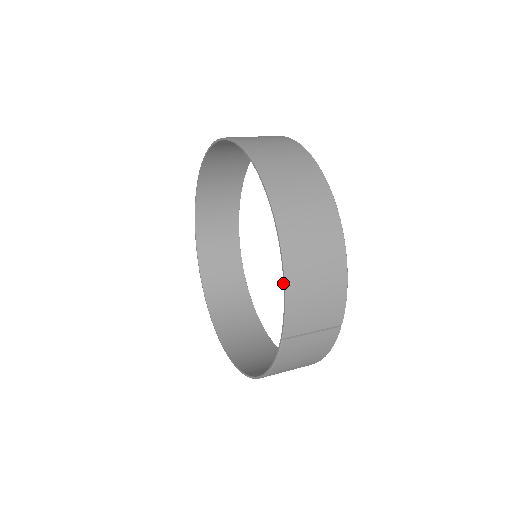
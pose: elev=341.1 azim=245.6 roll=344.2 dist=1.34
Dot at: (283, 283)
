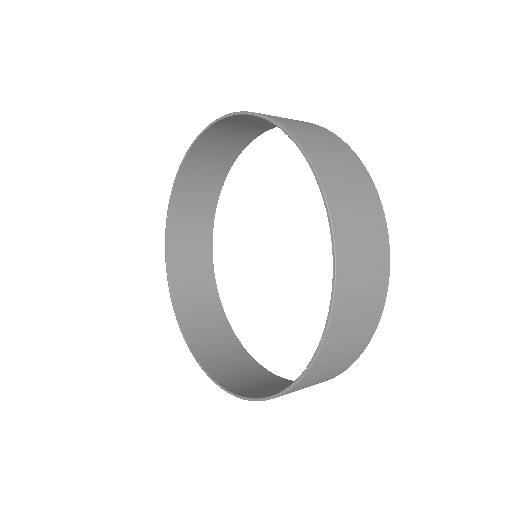
Dot at: occluded
